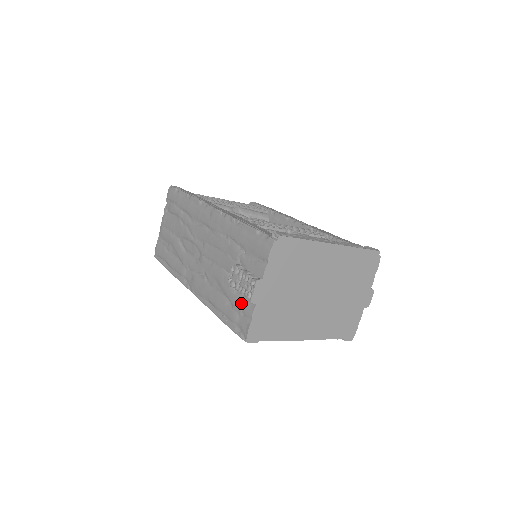
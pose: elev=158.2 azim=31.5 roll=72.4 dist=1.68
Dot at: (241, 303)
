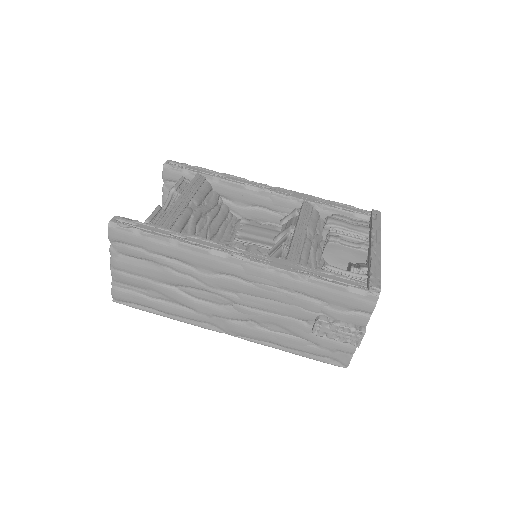
Dot at: (334, 344)
